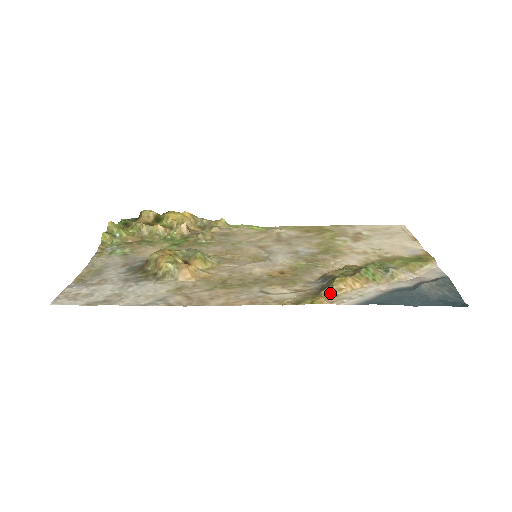
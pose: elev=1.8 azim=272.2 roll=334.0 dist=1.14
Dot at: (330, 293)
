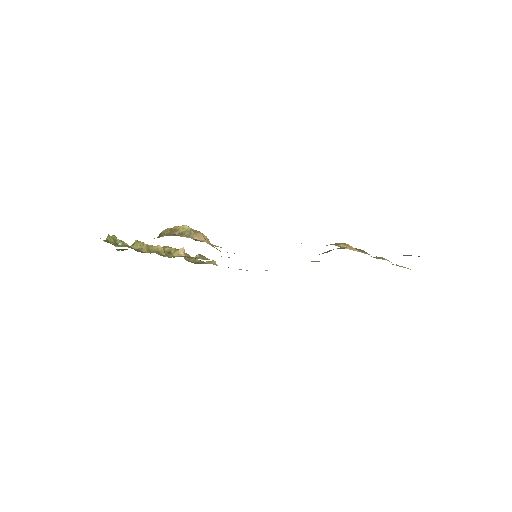
Dot at: (335, 245)
